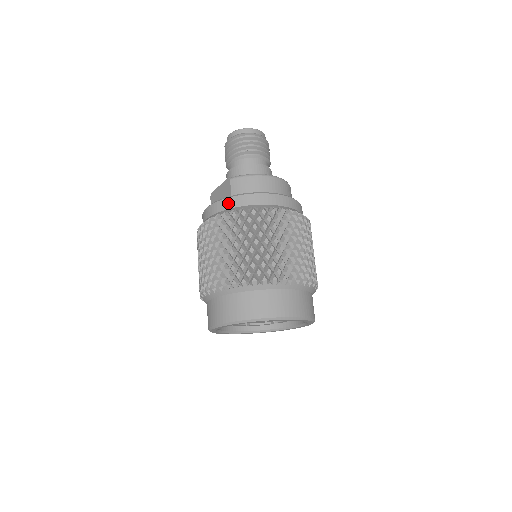
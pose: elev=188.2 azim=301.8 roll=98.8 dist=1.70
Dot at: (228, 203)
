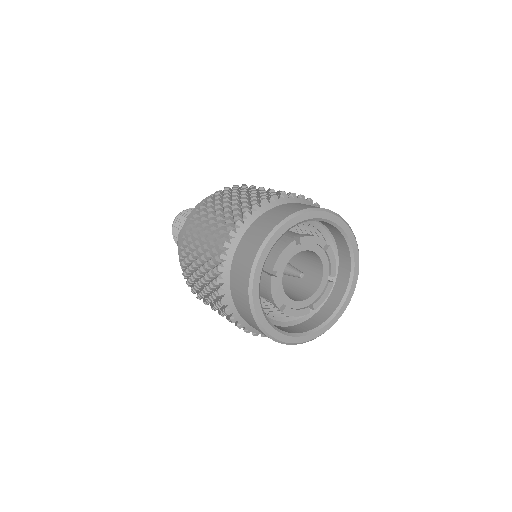
Dot at: occluded
